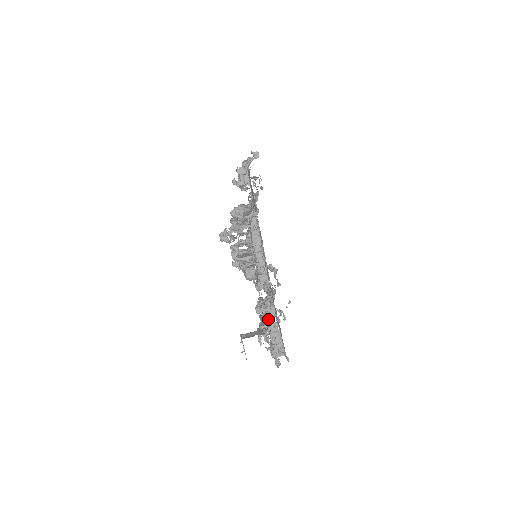
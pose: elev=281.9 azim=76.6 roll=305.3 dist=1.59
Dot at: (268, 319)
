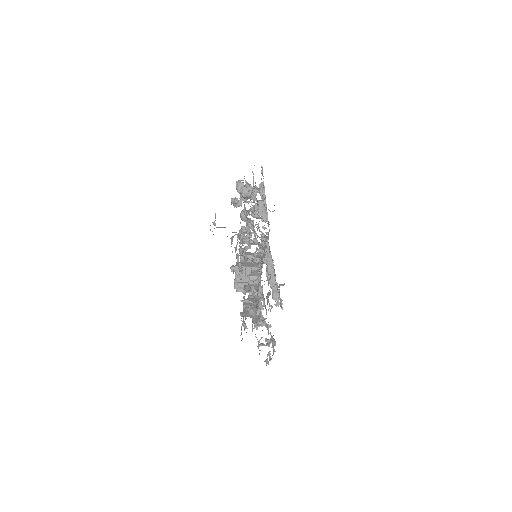
Dot at: (248, 248)
